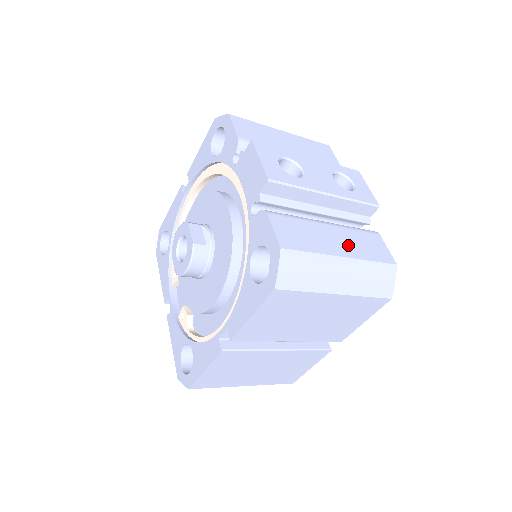
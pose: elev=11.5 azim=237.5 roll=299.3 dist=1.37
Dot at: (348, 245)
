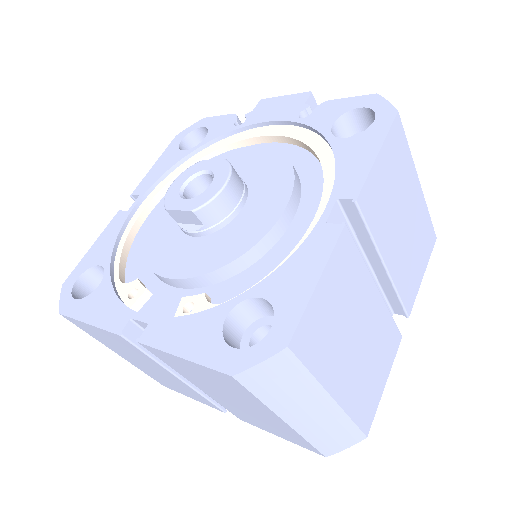
Dot at: occluded
